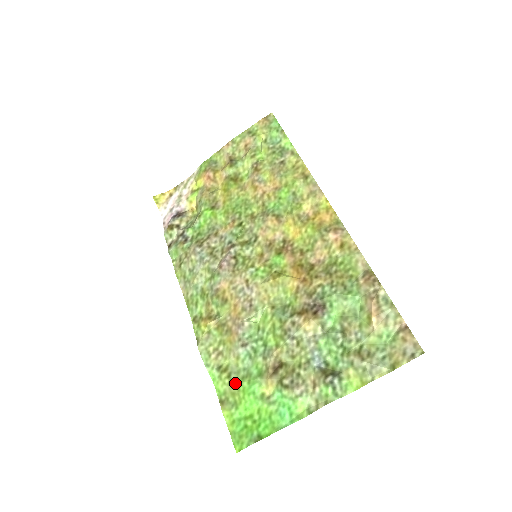
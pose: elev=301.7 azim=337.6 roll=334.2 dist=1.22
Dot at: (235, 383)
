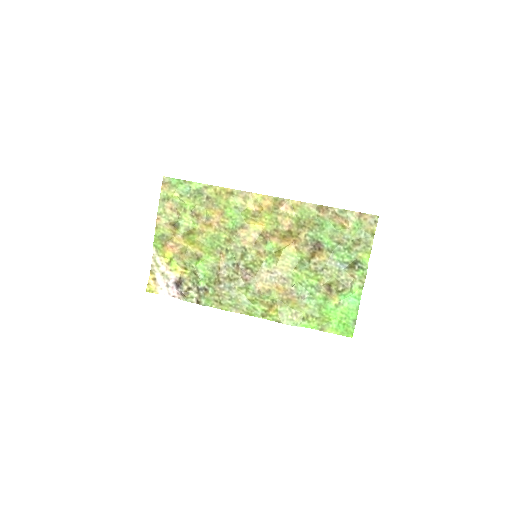
Dot at: (319, 316)
